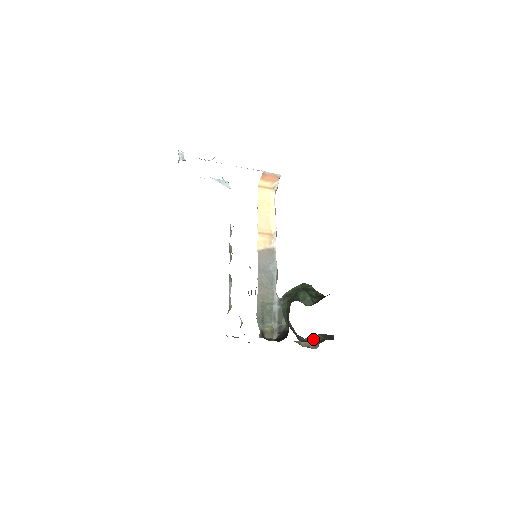
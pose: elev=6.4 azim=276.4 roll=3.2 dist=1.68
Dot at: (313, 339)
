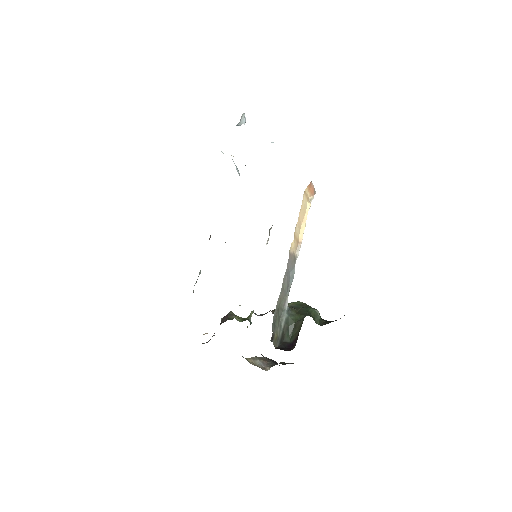
Dot at: (262, 360)
